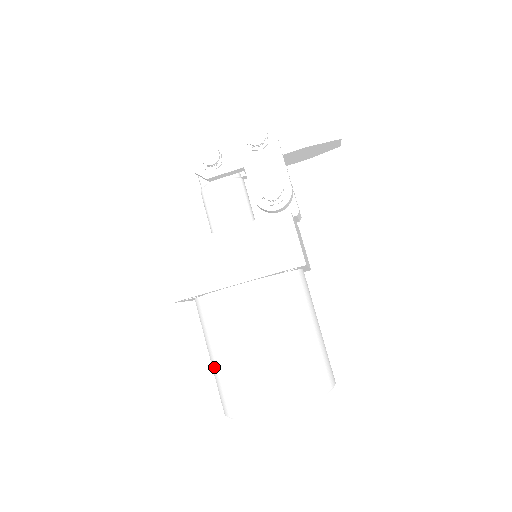
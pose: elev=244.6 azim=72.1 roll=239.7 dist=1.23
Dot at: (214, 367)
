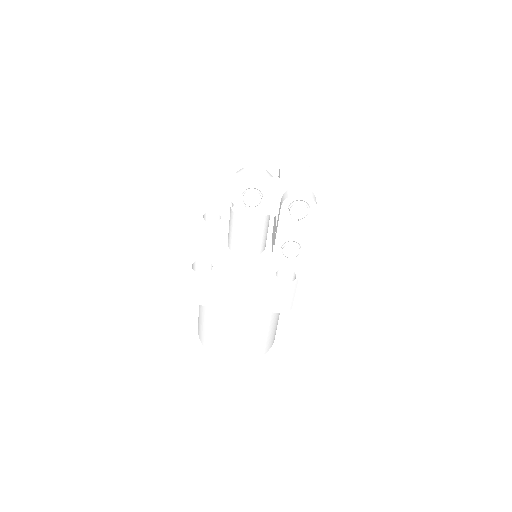
Dot at: (202, 321)
